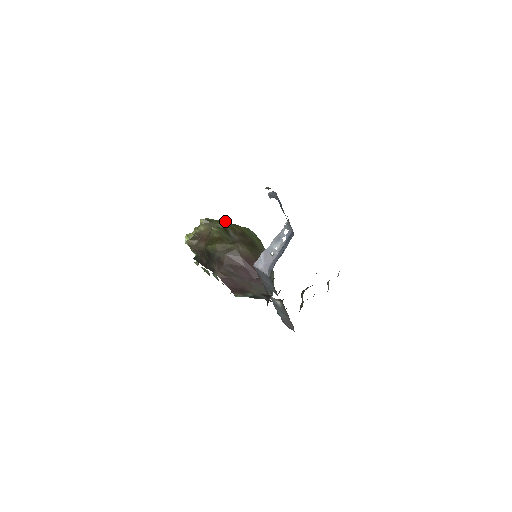
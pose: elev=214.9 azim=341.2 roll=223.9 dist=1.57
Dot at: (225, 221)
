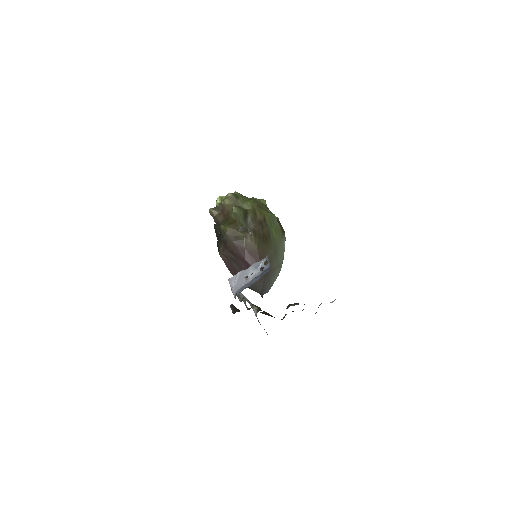
Dot at: (252, 202)
